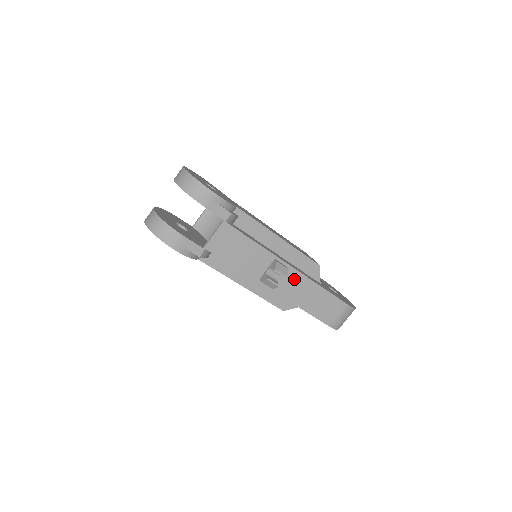
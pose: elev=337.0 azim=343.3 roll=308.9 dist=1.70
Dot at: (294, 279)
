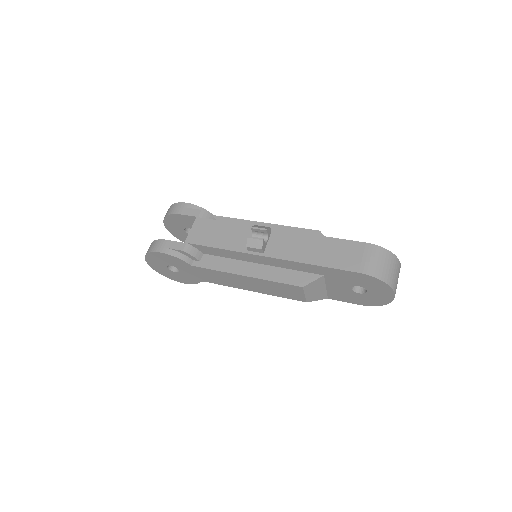
Dot at: (286, 239)
